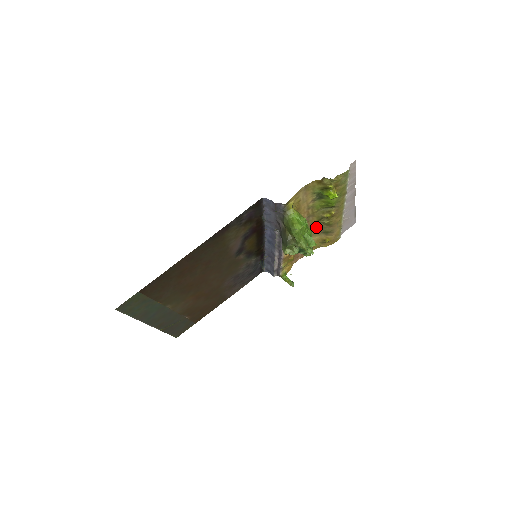
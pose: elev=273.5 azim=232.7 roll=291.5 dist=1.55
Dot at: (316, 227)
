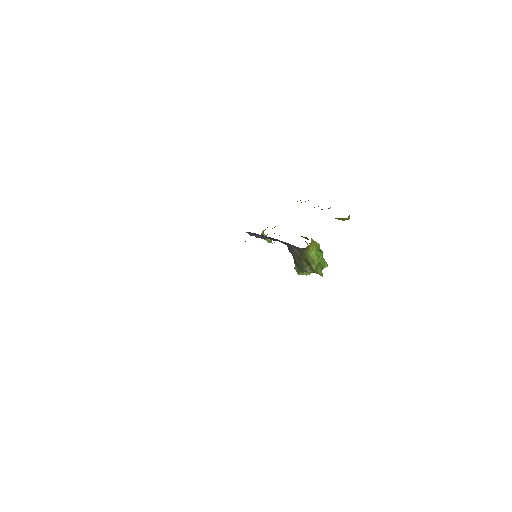
Dot at: occluded
